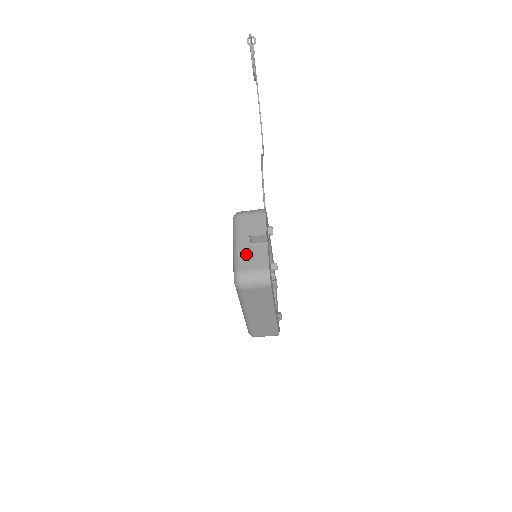
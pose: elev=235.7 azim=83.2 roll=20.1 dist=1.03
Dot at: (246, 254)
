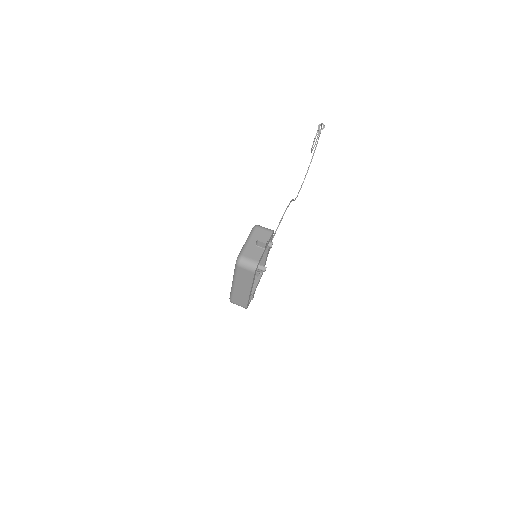
Dot at: (250, 249)
